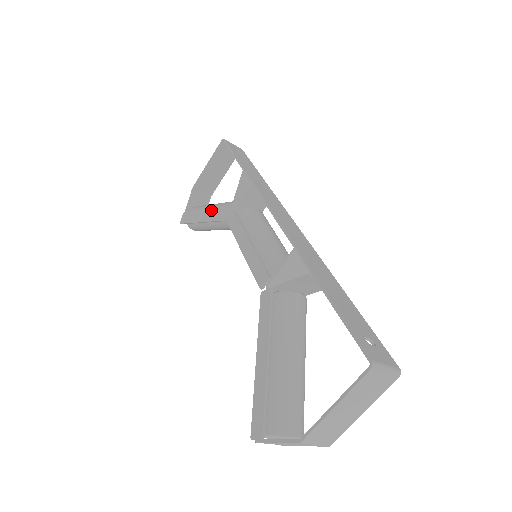
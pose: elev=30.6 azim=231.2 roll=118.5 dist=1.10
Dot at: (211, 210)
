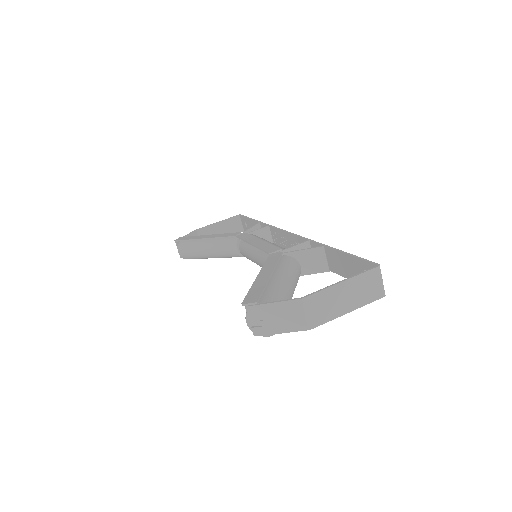
Dot at: (218, 234)
